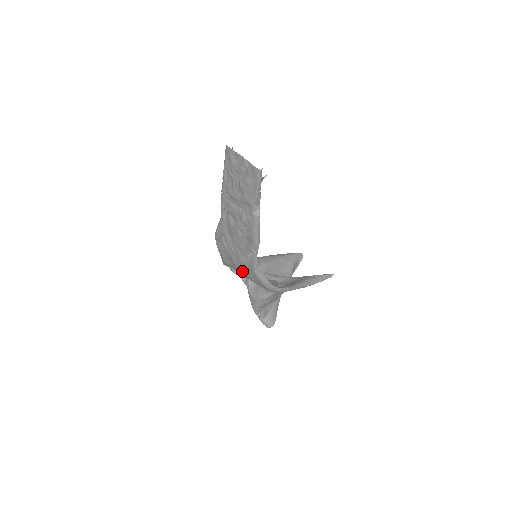
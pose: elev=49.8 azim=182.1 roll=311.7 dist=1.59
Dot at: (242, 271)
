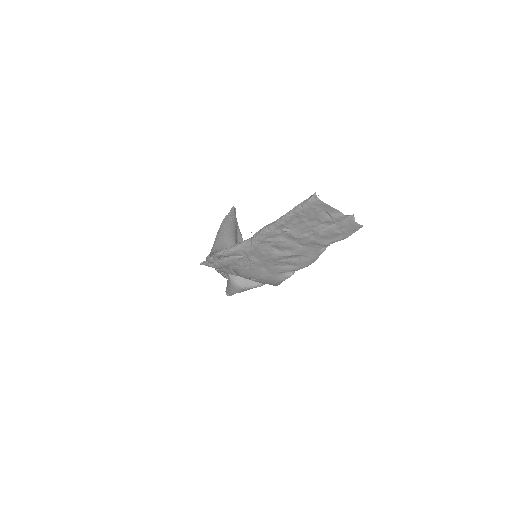
Dot at: (253, 280)
